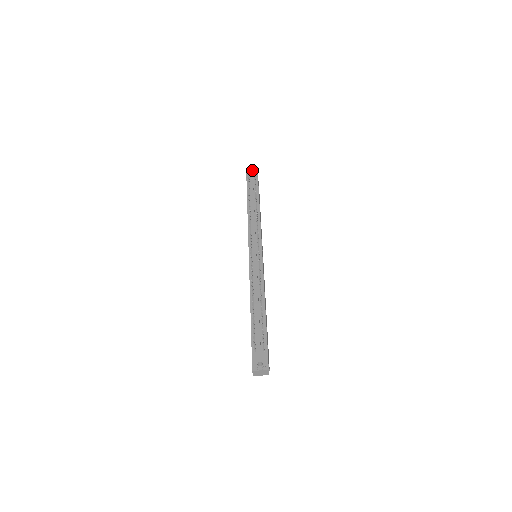
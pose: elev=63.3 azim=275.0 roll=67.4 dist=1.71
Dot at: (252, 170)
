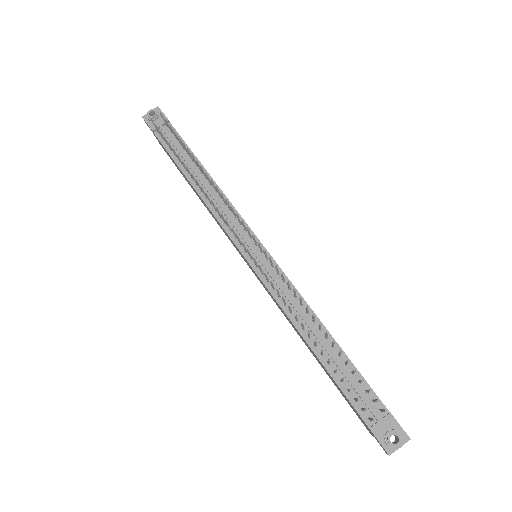
Dot at: (154, 115)
